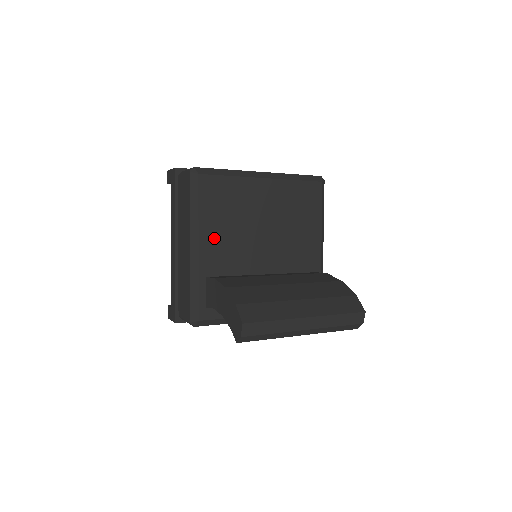
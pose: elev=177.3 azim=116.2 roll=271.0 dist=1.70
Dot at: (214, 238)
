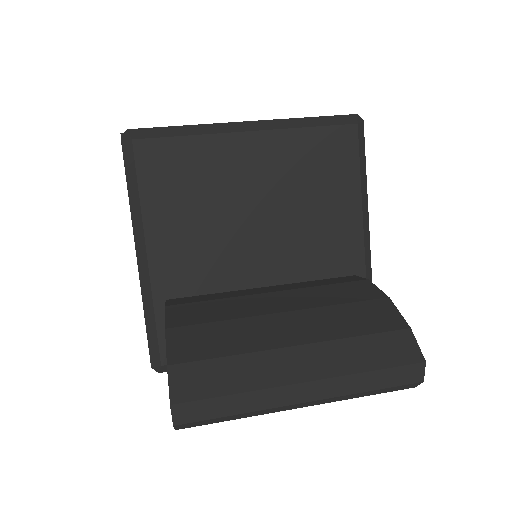
Dot at: (171, 239)
